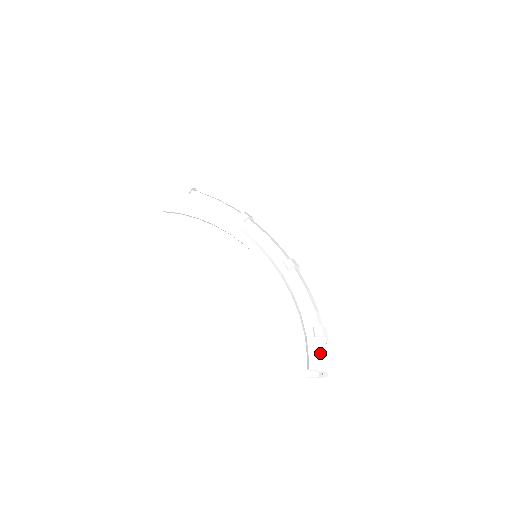
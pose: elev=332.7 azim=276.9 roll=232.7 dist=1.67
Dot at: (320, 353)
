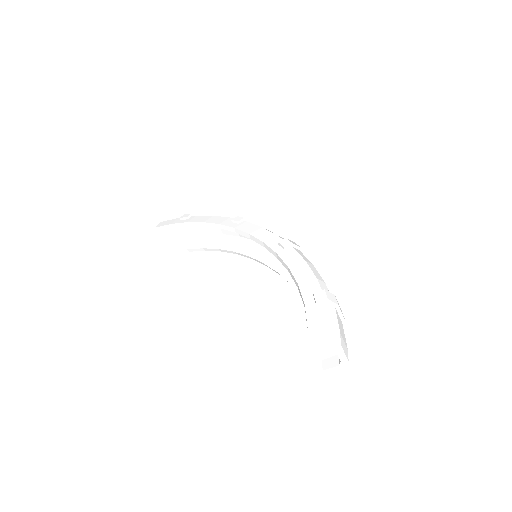
Dot at: (324, 319)
